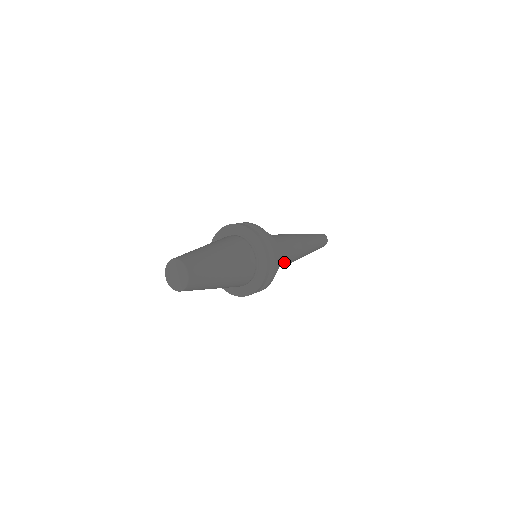
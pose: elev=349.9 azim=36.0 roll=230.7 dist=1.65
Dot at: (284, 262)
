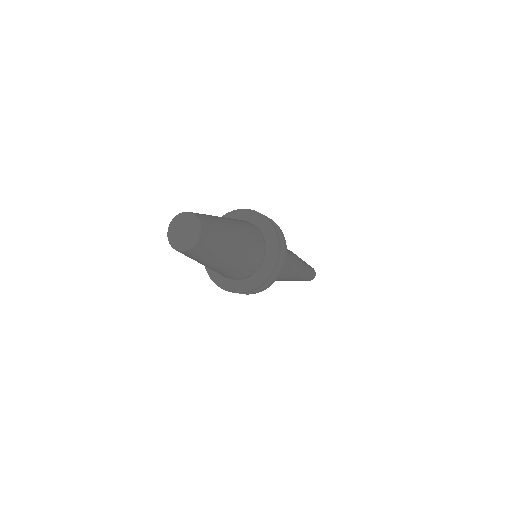
Dot at: occluded
